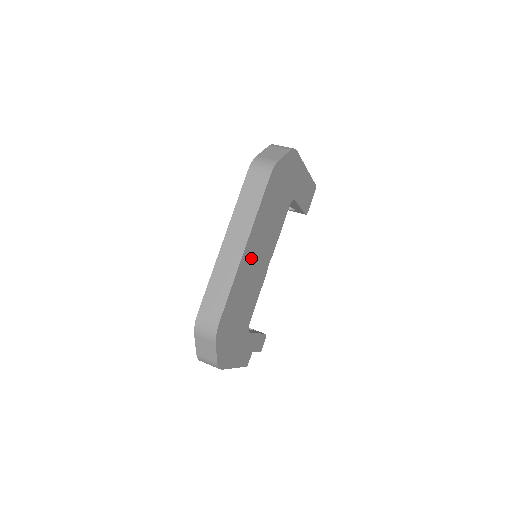
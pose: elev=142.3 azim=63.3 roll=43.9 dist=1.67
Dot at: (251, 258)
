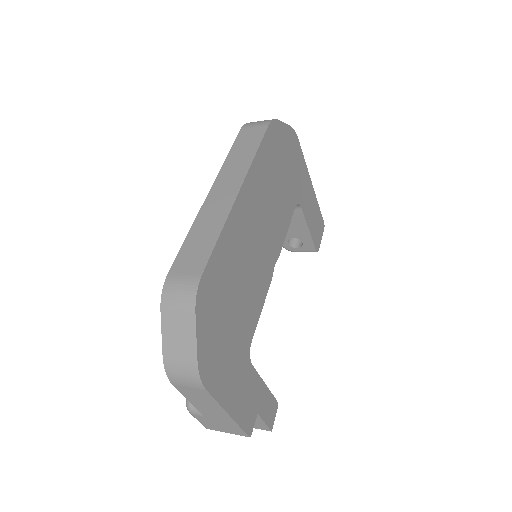
Dot at: (249, 220)
